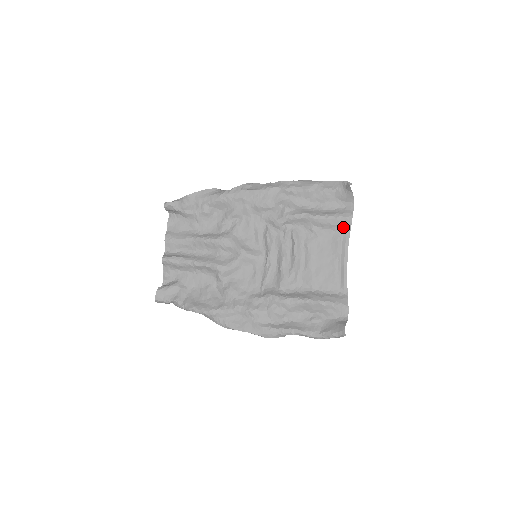
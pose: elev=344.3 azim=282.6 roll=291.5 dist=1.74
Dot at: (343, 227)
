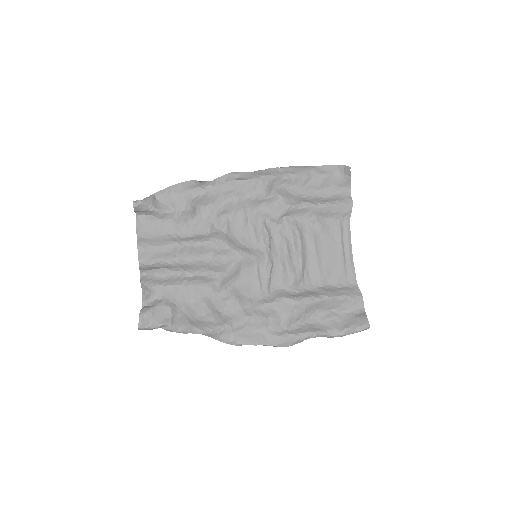
Dot at: (343, 214)
